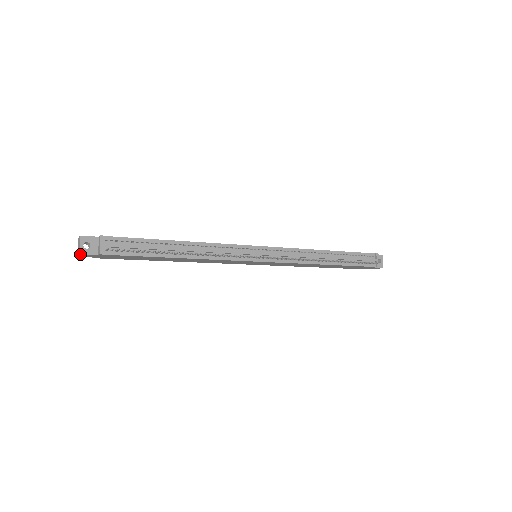
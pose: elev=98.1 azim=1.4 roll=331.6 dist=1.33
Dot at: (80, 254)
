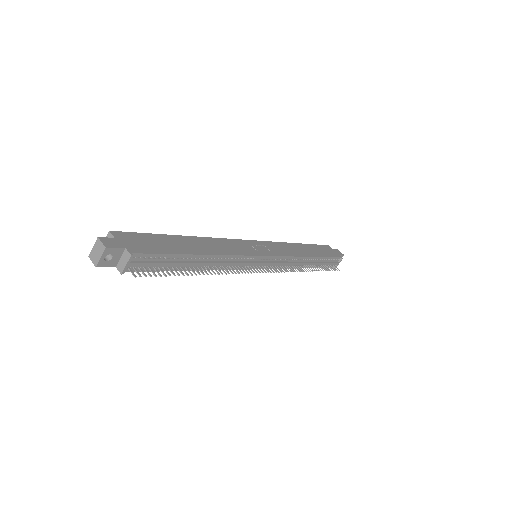
Dot at: occluded
